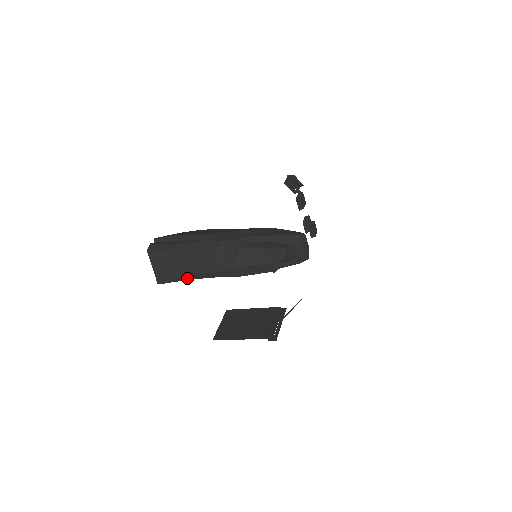
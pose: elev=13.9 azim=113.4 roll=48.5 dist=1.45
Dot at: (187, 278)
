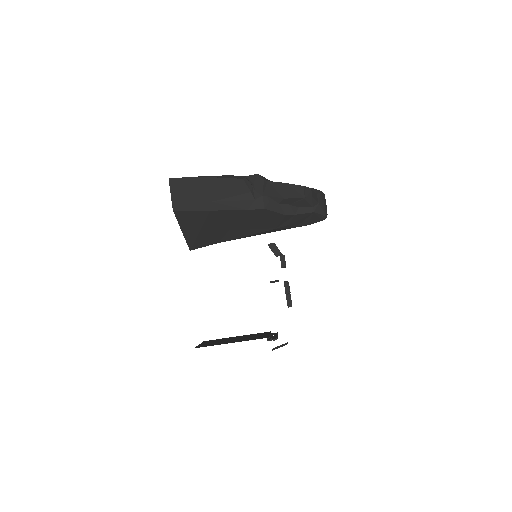
Dot at: (207, 207)
